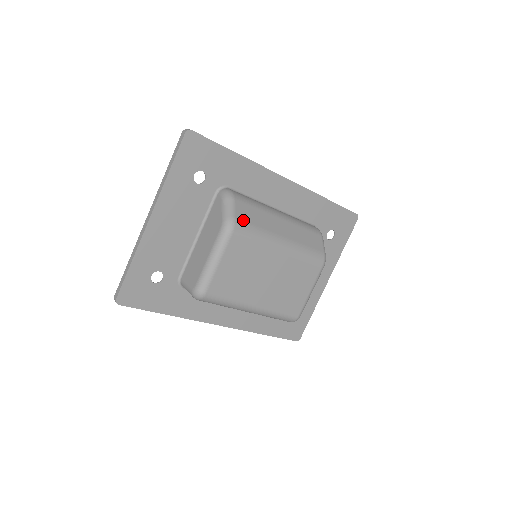
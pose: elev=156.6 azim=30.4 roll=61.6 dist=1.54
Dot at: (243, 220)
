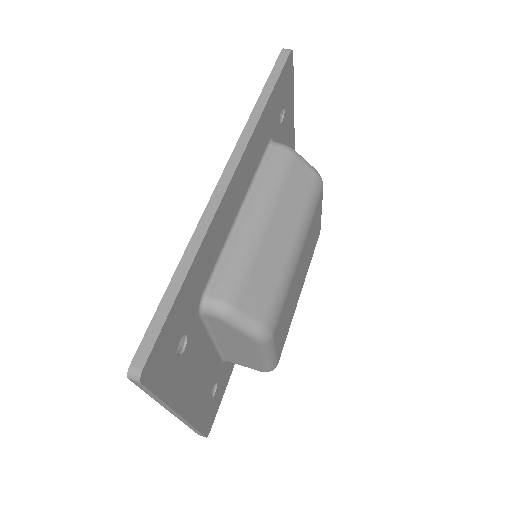
Dot at: (266, 310)
